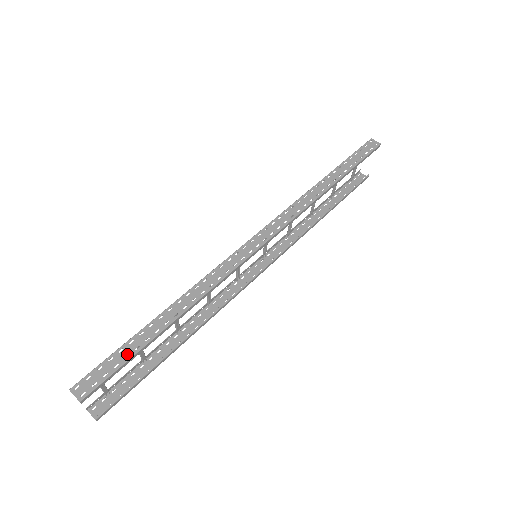
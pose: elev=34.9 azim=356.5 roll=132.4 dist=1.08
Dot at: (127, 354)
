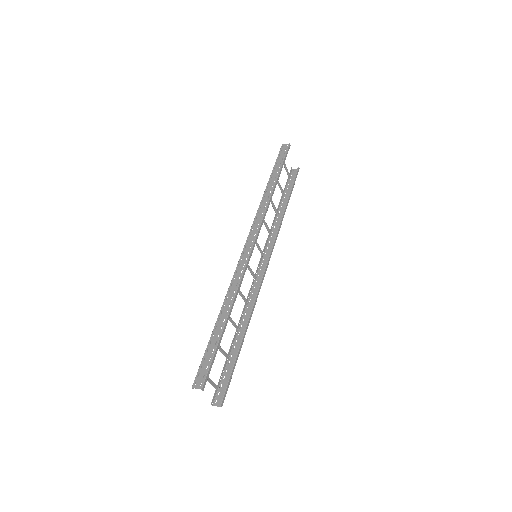
Dot at: (212, 350)
